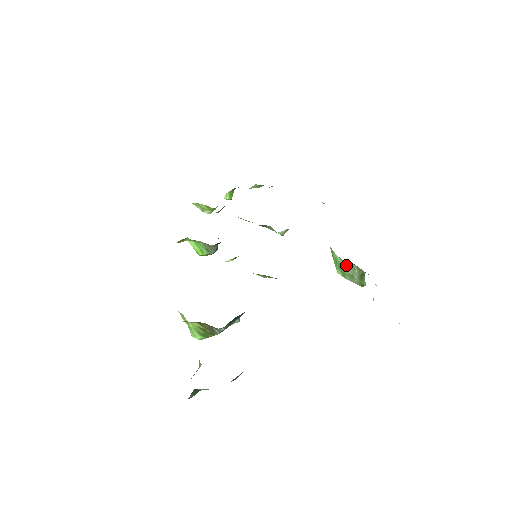
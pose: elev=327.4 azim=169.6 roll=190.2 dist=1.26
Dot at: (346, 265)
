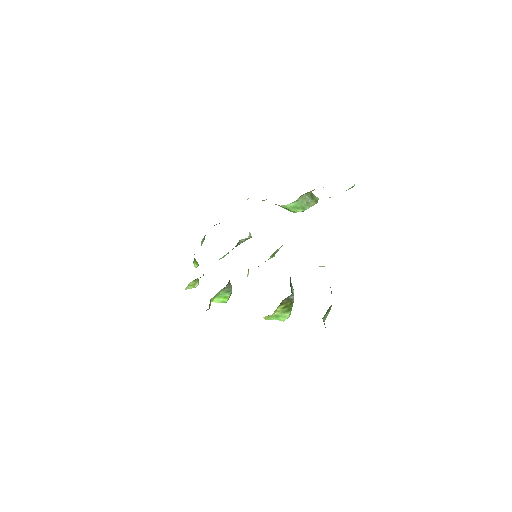
Dot at: (299, 201)
